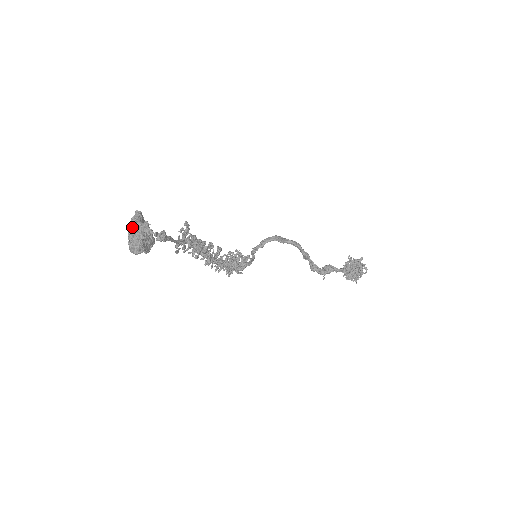
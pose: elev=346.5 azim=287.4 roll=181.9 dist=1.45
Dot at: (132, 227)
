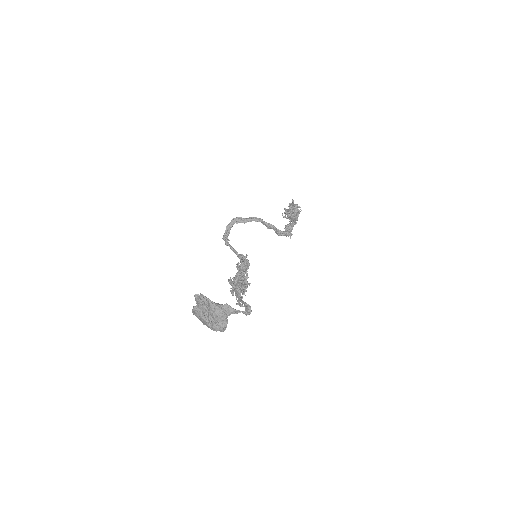
Dot at: (202, 311)
